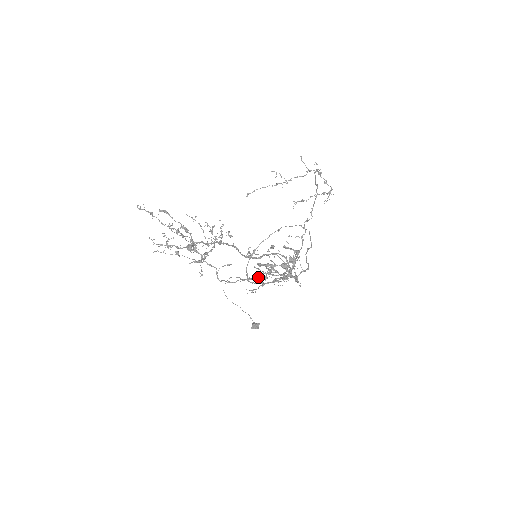
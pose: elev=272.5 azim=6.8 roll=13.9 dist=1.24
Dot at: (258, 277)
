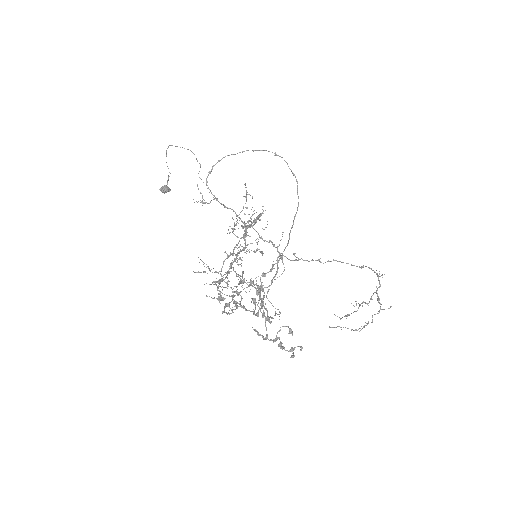
Dot at: occluded
